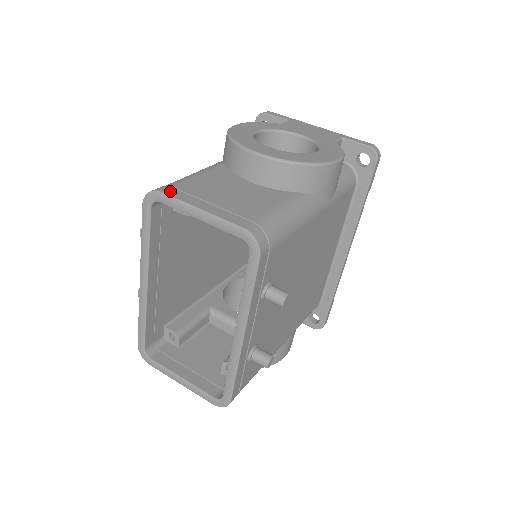
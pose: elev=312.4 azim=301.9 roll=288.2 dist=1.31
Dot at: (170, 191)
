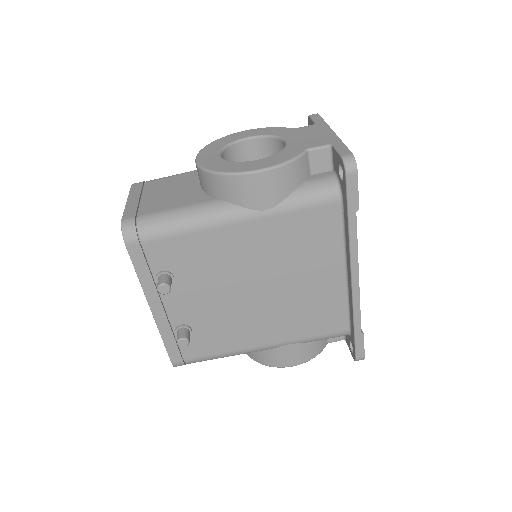
Dot at: (136, 185)
